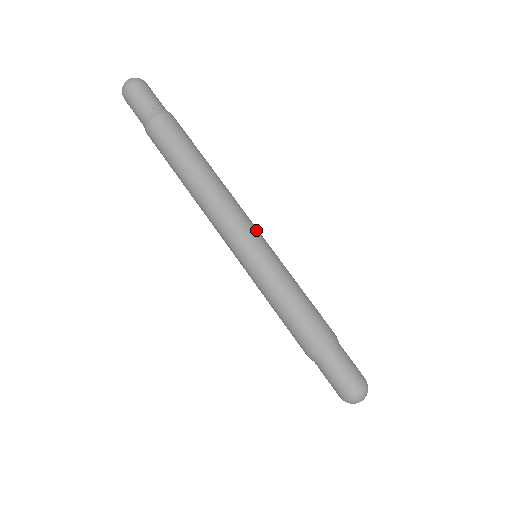
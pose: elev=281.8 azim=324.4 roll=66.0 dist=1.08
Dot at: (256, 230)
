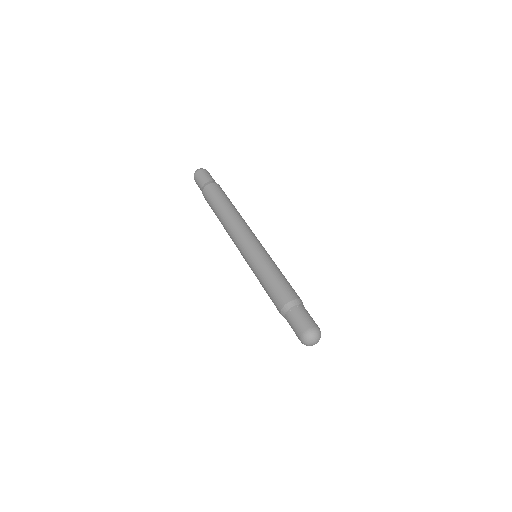
Dot at: occluded
